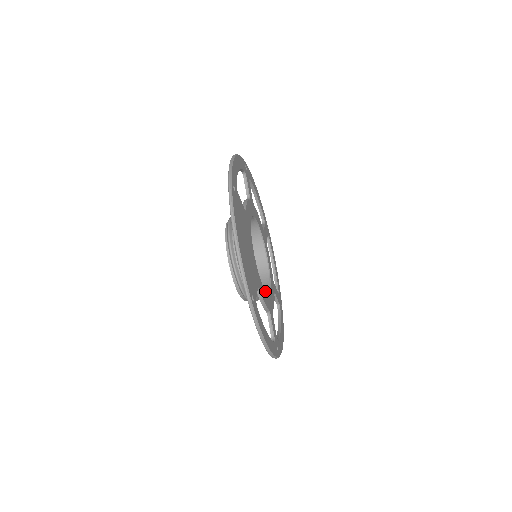
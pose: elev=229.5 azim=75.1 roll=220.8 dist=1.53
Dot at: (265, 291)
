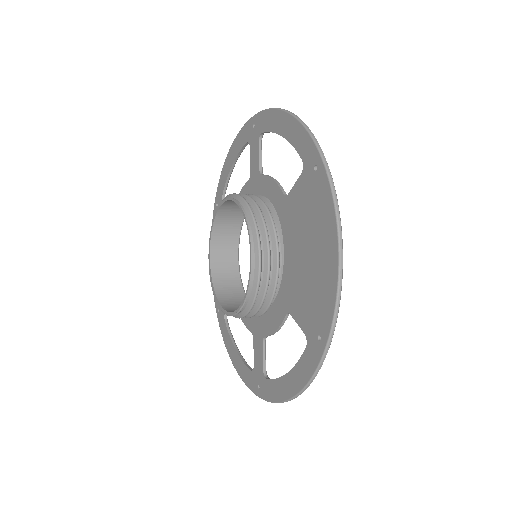
Dot at: occluded
